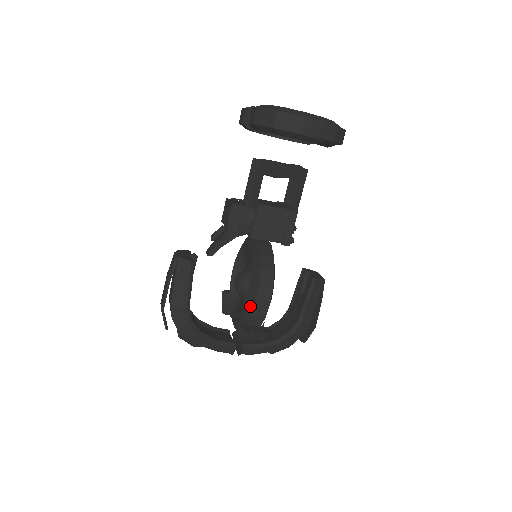
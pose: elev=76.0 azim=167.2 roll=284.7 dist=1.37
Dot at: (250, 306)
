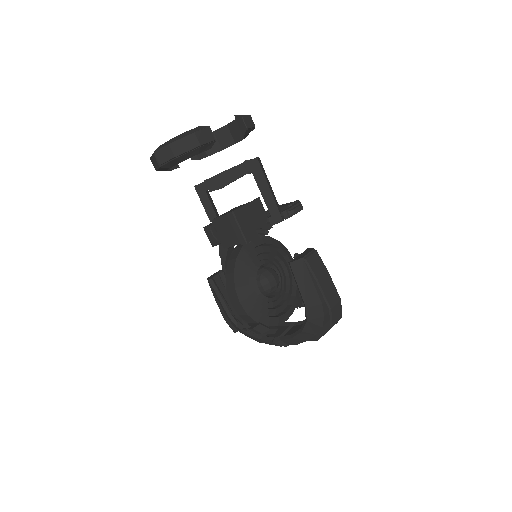
Dot at: occluded
